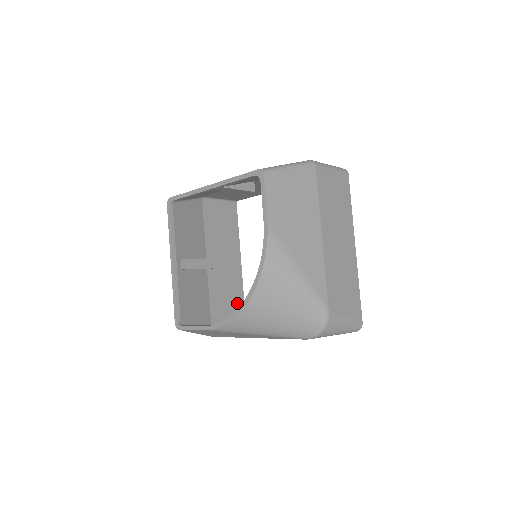
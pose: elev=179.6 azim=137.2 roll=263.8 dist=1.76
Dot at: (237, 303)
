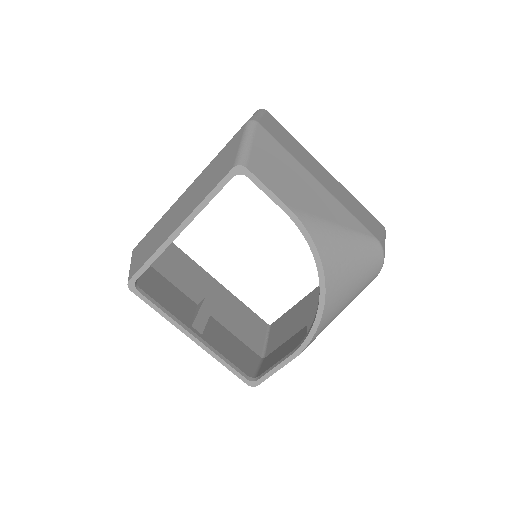
Dot at: (247, 315)
